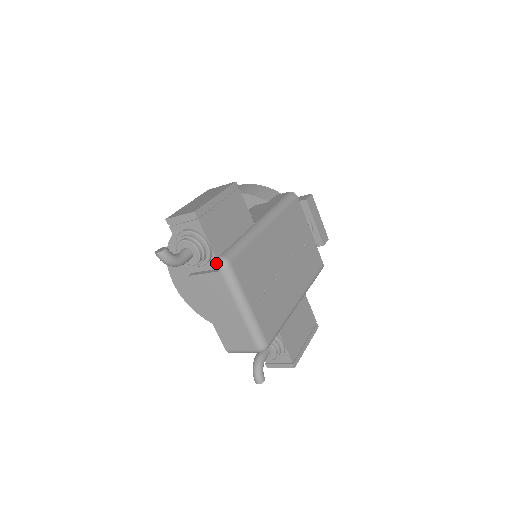
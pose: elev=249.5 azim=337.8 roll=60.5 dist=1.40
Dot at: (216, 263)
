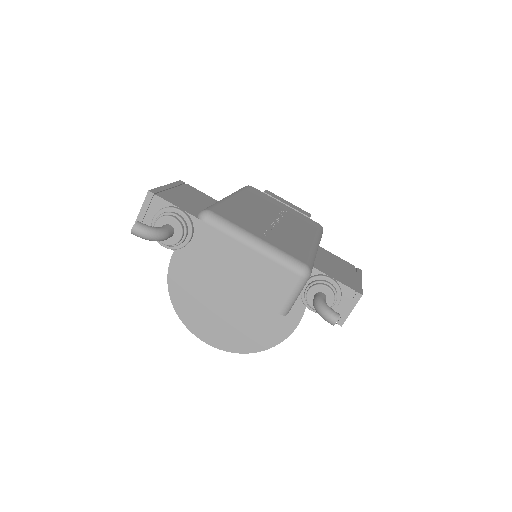
Dot at: (200, 223)
